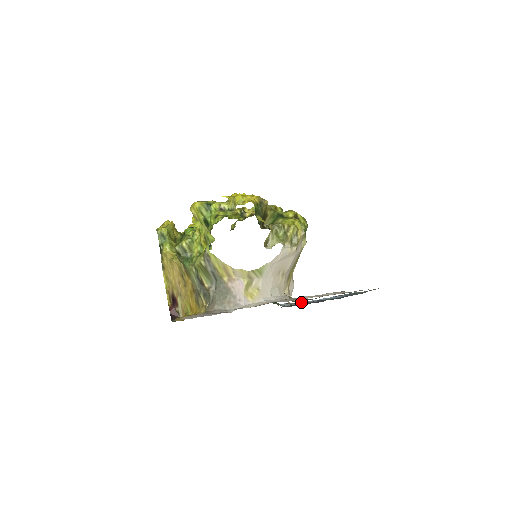
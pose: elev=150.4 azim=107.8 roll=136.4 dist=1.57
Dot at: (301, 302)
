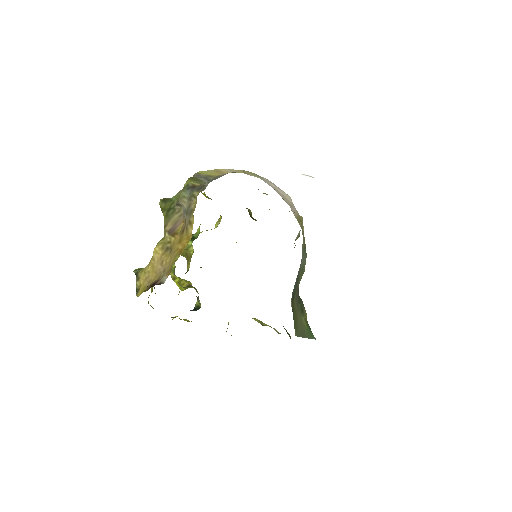
Dot at: occluded
